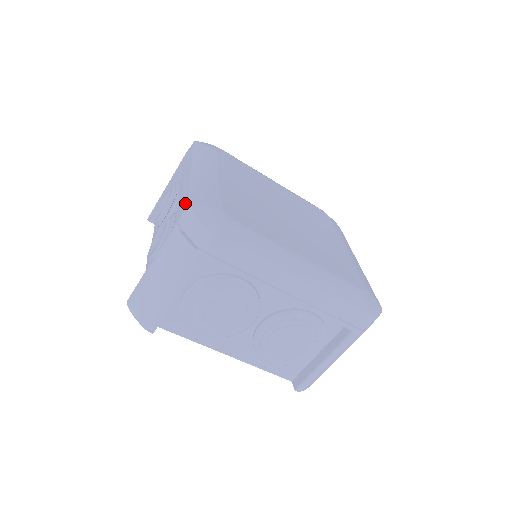
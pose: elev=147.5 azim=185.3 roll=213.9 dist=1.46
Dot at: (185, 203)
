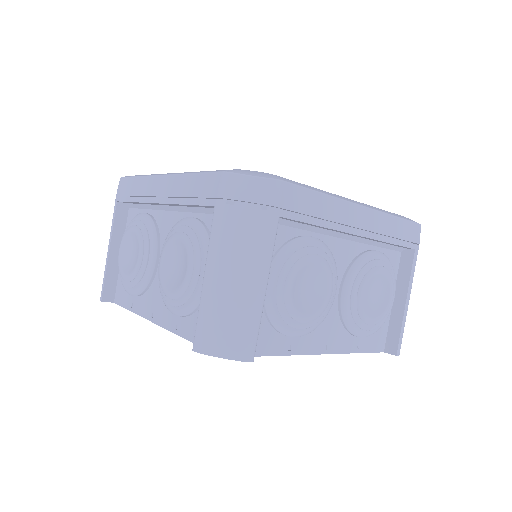
Dot at: occluded
